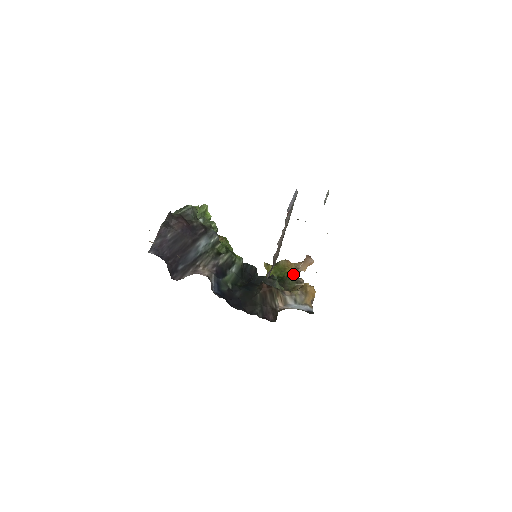
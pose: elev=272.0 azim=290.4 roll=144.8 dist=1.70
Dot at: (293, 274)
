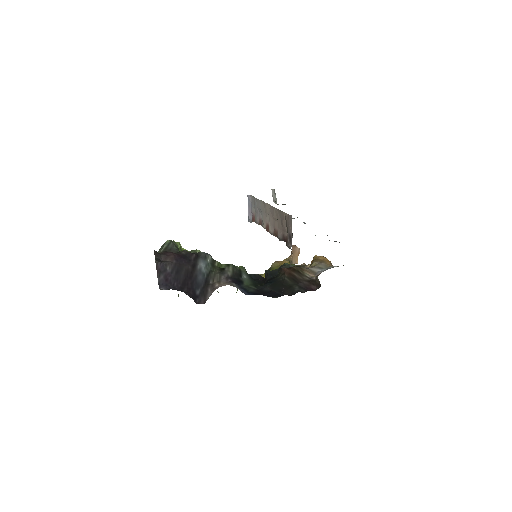
Dot at: occluded
